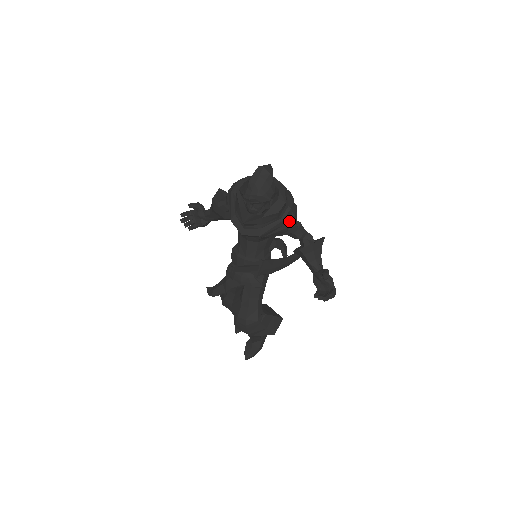
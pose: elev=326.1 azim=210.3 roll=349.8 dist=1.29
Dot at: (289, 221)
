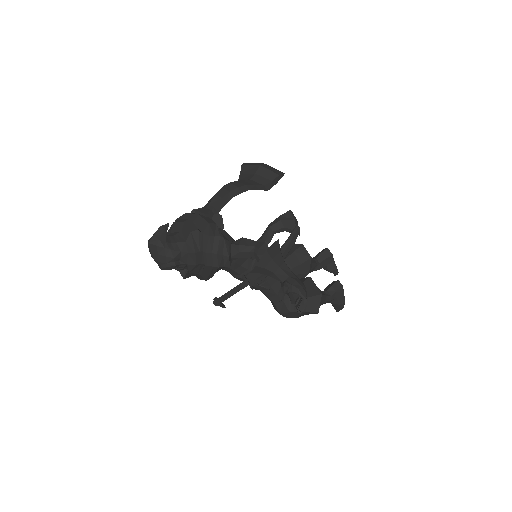
Dot at: (215, 262)
